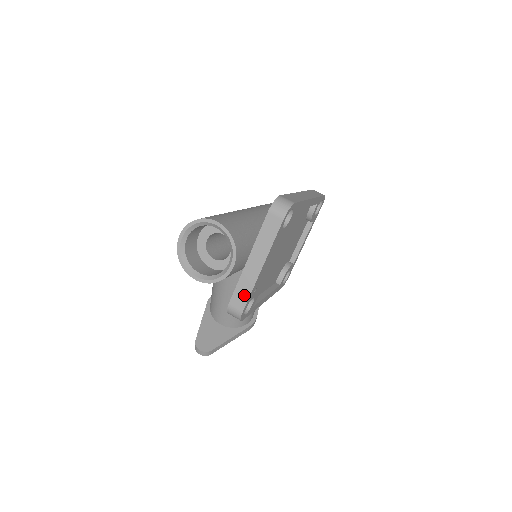
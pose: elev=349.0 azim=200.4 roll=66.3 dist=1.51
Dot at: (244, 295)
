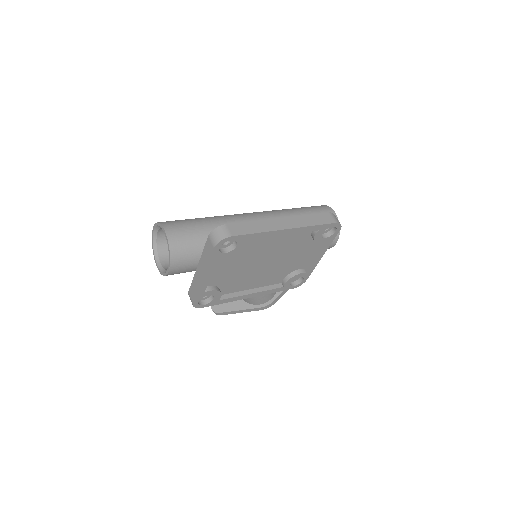
Dot at: (194, 291)
